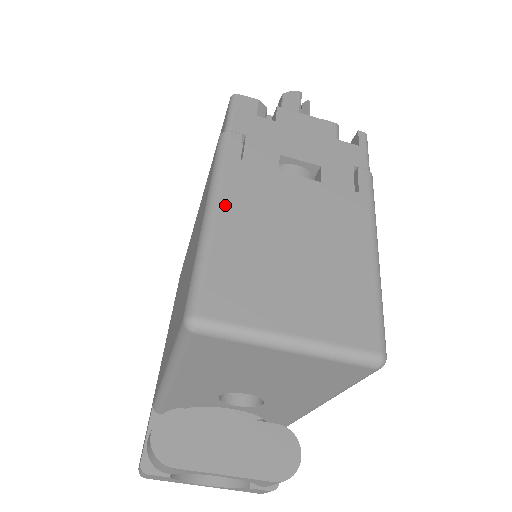
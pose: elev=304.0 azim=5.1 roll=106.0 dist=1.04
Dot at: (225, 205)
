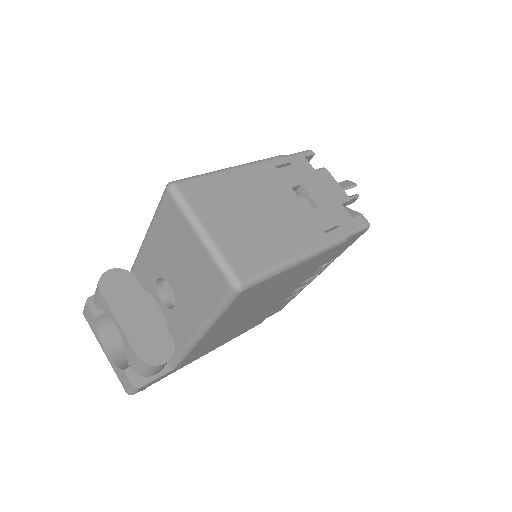
Dot at: (244, 171)
